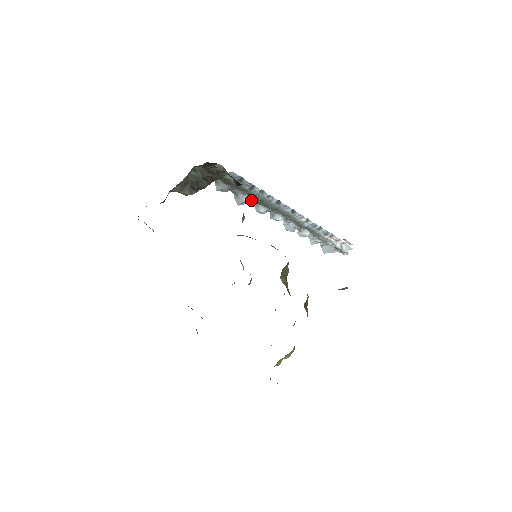
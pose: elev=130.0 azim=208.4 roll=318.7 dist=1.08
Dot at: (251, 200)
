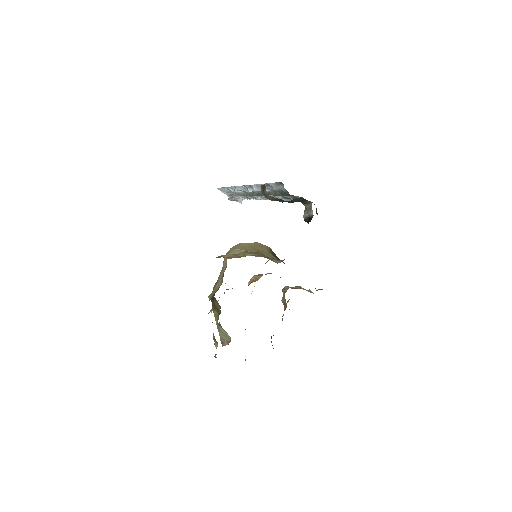
Dot at: (267, 190)
